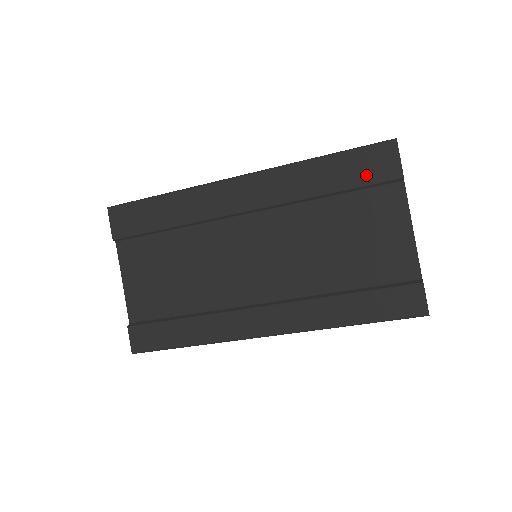
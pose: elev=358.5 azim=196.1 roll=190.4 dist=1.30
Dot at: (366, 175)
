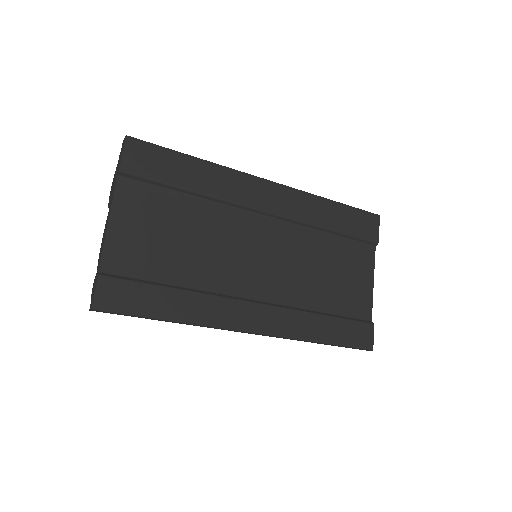
Dot at: (358, 230)
